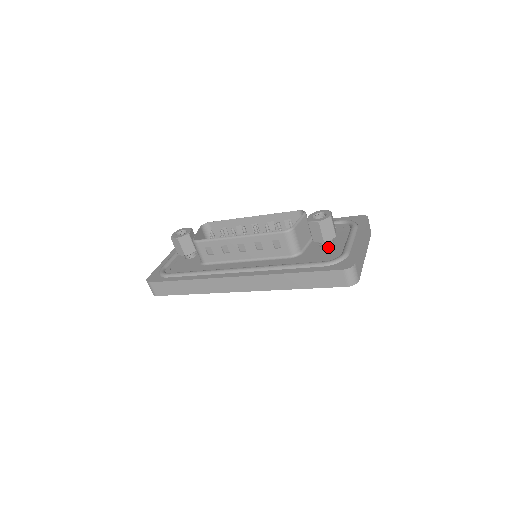
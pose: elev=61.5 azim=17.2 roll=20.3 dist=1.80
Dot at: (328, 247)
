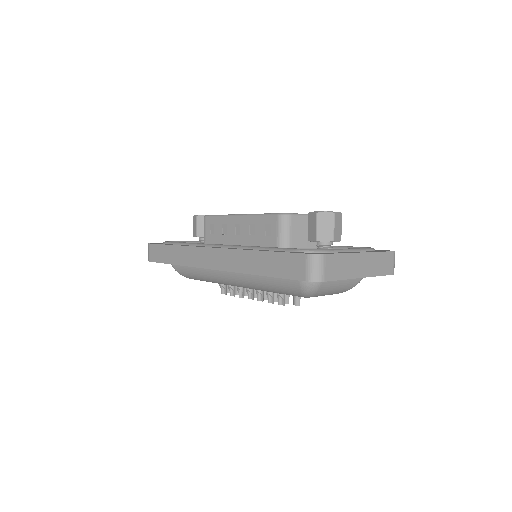
Dot at: occluded
